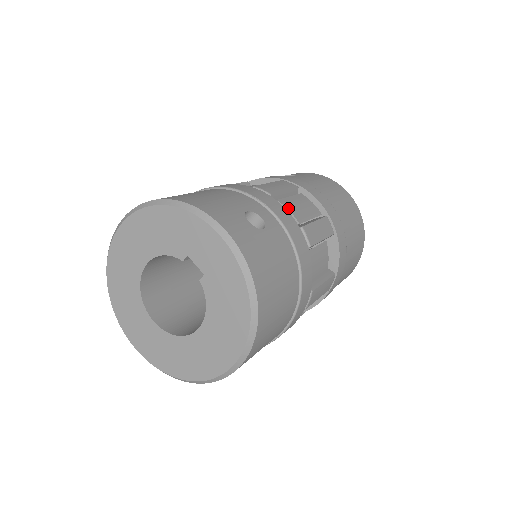
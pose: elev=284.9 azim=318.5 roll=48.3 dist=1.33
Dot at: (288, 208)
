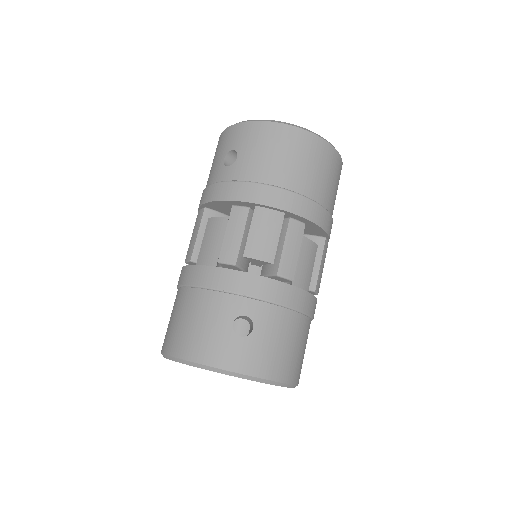
Dot at: (256, 257)
